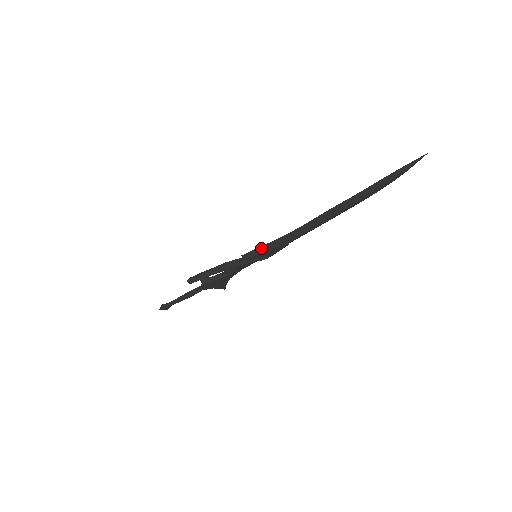
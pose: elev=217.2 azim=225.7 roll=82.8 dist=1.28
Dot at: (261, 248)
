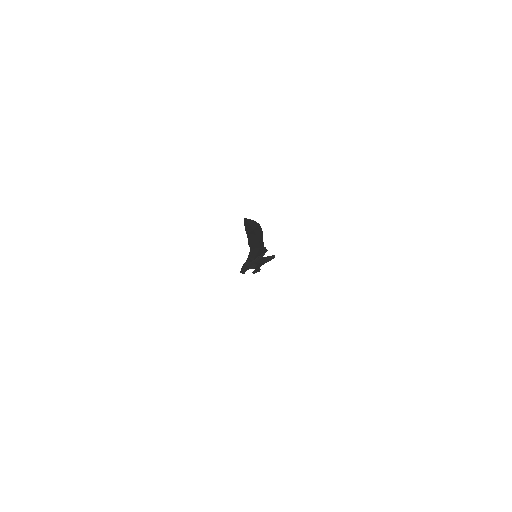
Dot at: (249, 257)
